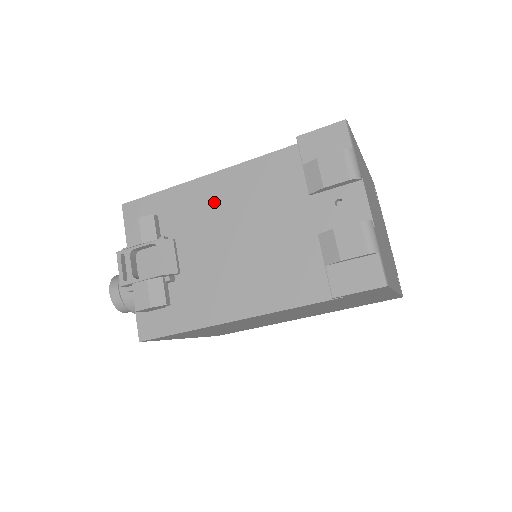
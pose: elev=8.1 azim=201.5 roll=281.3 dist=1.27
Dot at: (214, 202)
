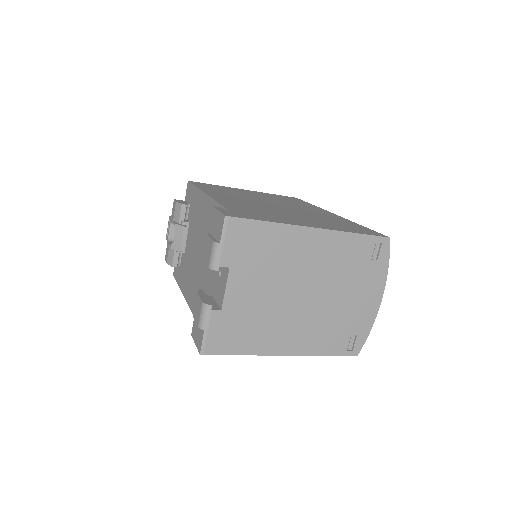
Dot at: (201, 216)
